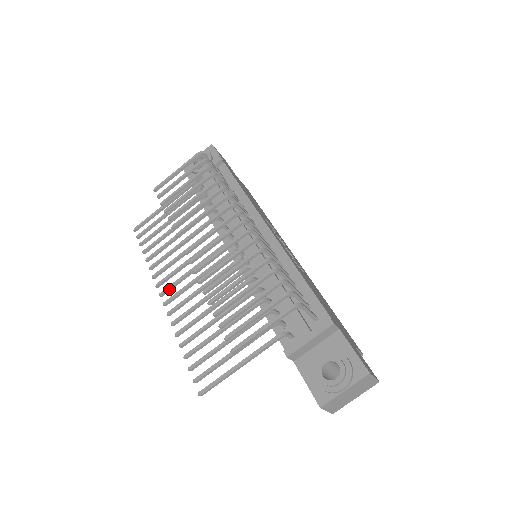
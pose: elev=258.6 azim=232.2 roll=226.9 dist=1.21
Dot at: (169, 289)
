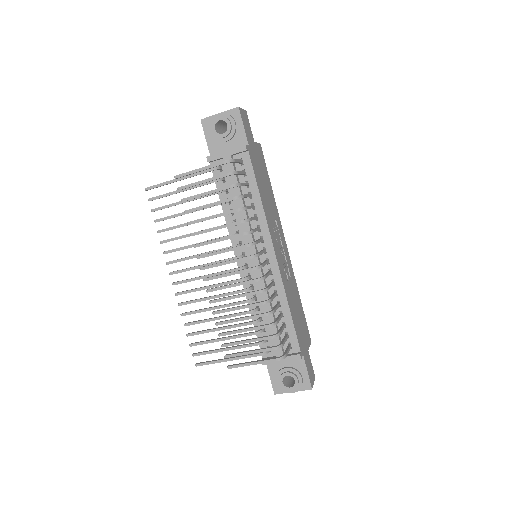
Dot at: occluded
